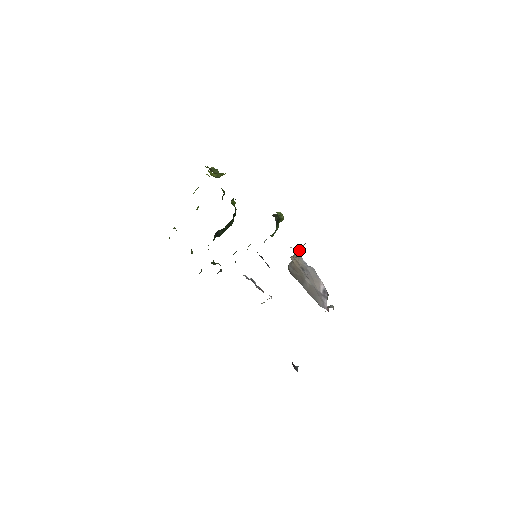
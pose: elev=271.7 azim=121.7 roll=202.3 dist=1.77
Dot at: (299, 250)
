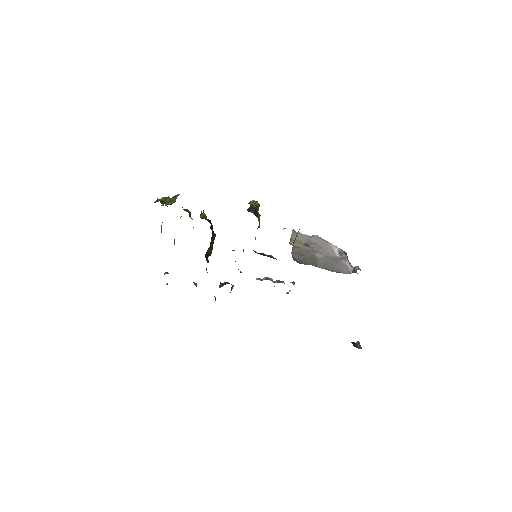
Dot at: occluded
